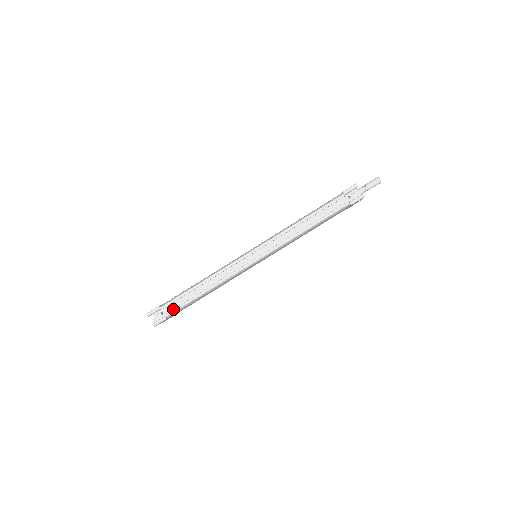
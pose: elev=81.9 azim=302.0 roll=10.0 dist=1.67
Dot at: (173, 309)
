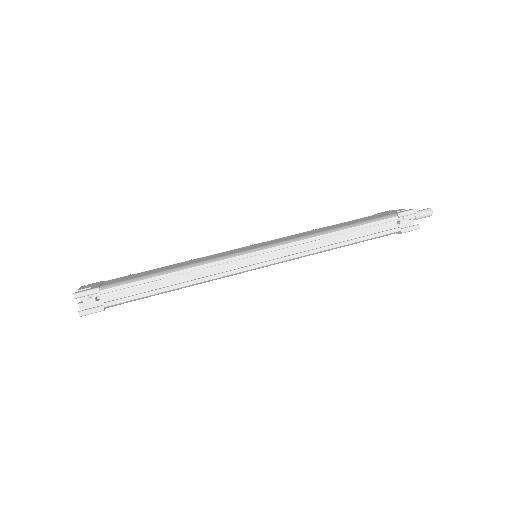
Dot at: (120, 298)
